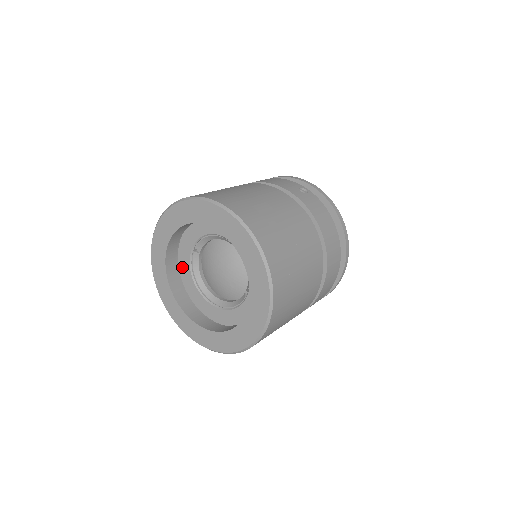
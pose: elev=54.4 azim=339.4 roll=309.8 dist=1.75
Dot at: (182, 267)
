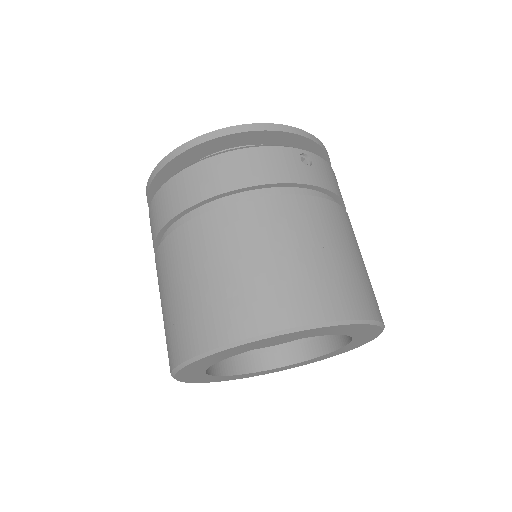
Dot at: occluded
